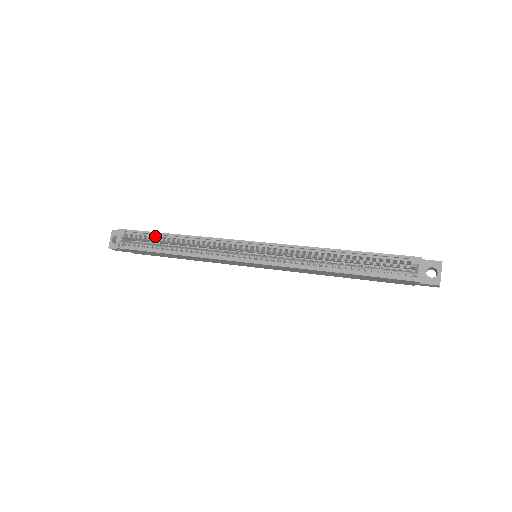
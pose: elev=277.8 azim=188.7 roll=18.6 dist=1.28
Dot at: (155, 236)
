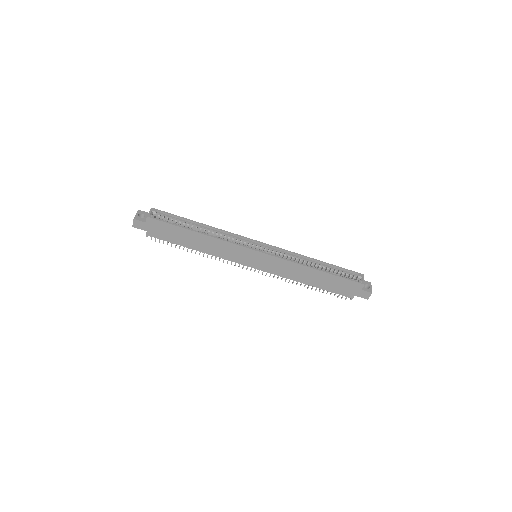
Dot at: (183, 221)
